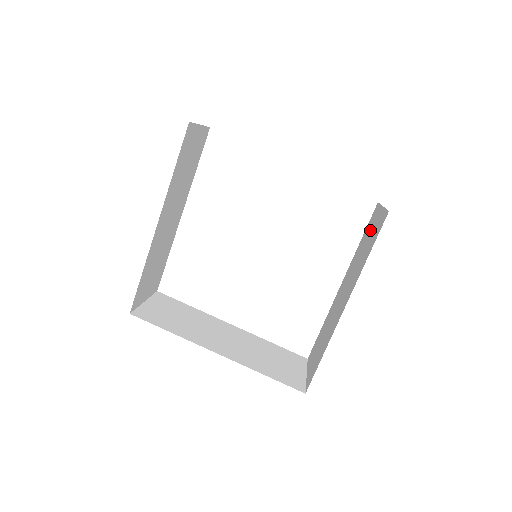
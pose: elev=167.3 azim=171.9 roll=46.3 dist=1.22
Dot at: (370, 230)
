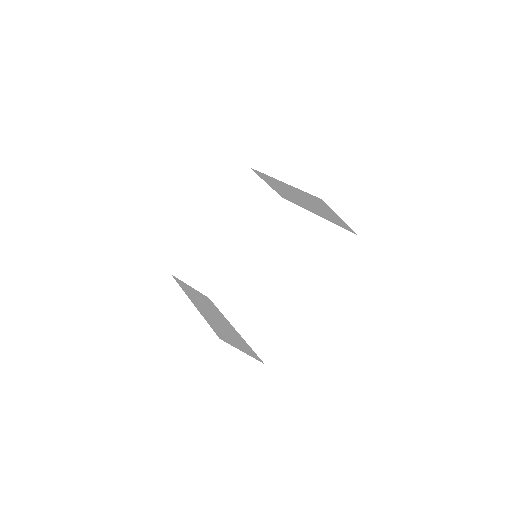
Dot at: occluded
